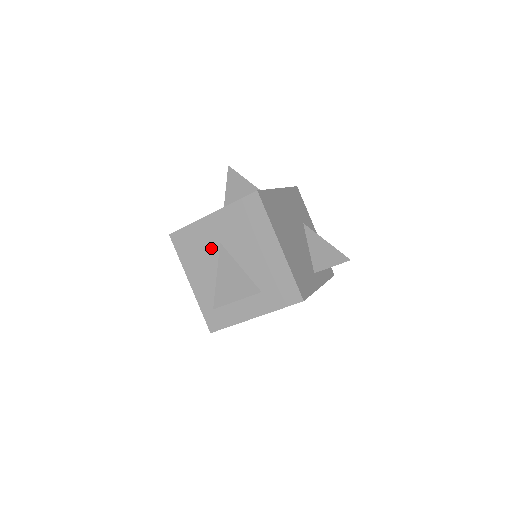
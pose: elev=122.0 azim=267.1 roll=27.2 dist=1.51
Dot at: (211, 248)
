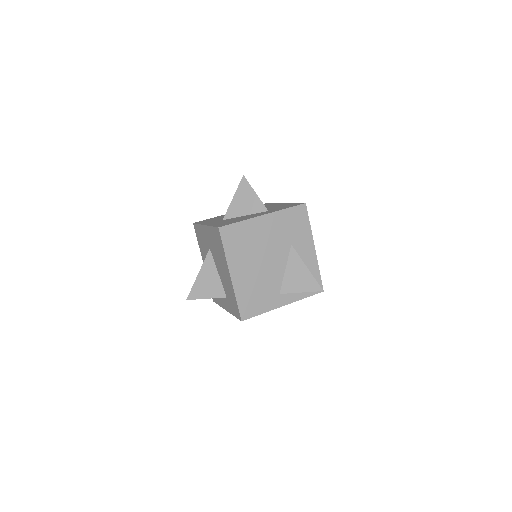
Dot at: (207, 248)
